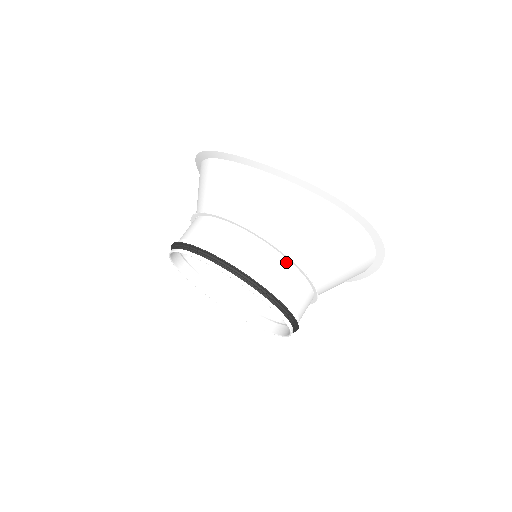
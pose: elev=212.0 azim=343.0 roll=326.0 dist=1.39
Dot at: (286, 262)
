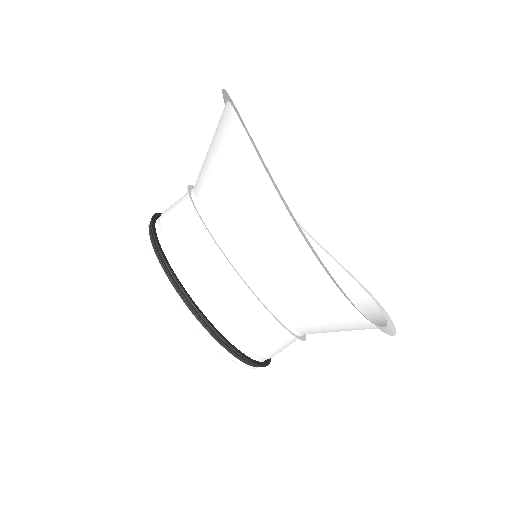
Dot at: occluded
